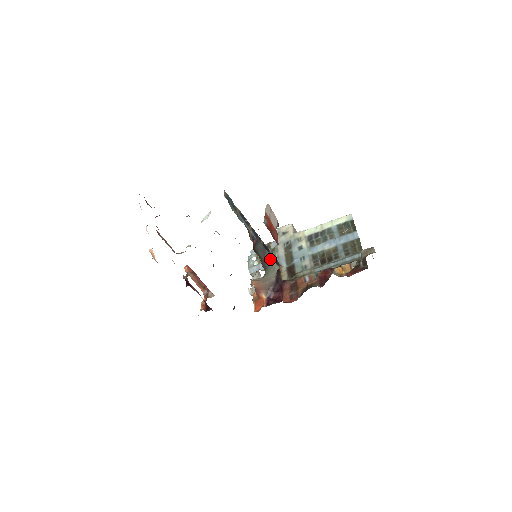
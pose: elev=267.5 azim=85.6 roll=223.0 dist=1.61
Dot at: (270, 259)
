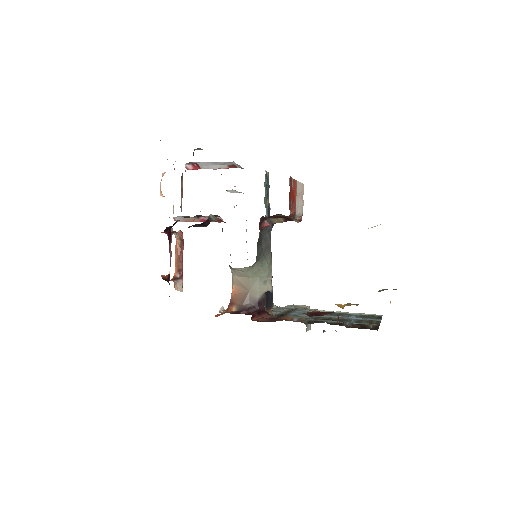
Dot at: (269, 264)
